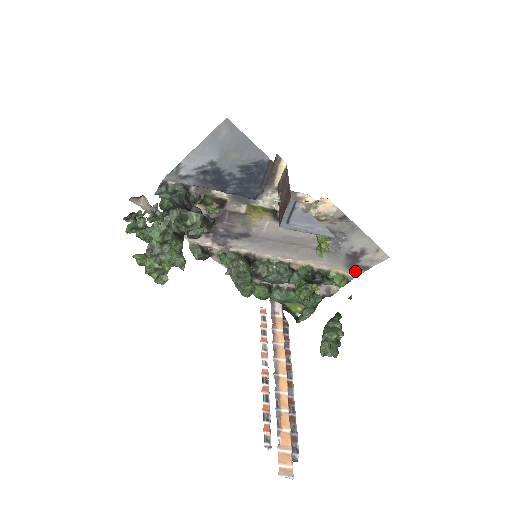
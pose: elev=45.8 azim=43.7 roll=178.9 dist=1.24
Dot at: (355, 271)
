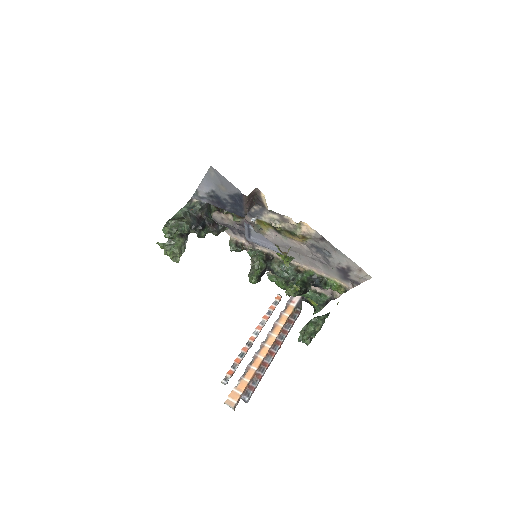
Dot at: (351, 283)
